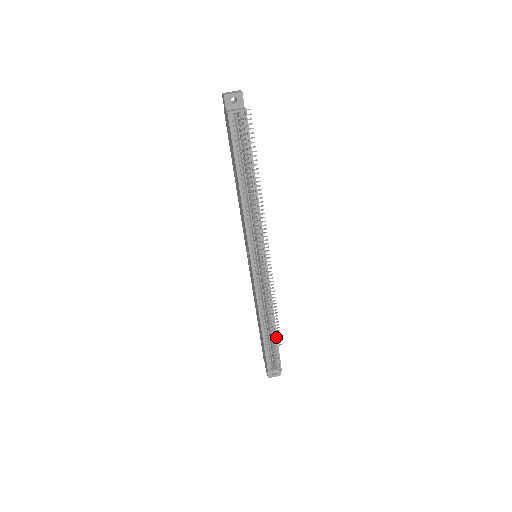
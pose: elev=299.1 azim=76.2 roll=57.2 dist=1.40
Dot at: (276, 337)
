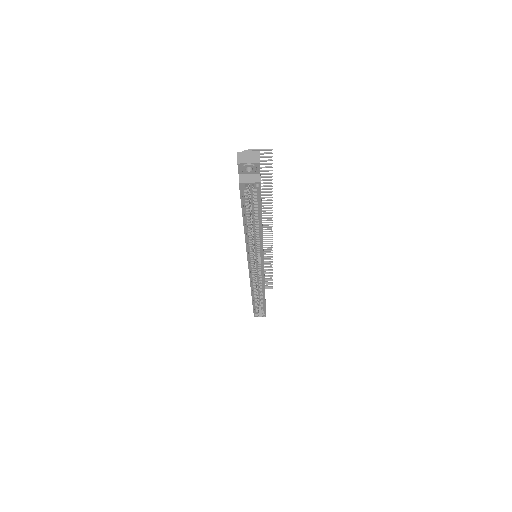
Dot at: (264, 303)
